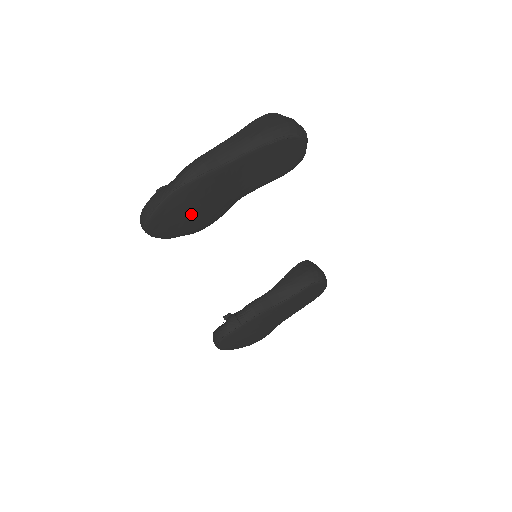
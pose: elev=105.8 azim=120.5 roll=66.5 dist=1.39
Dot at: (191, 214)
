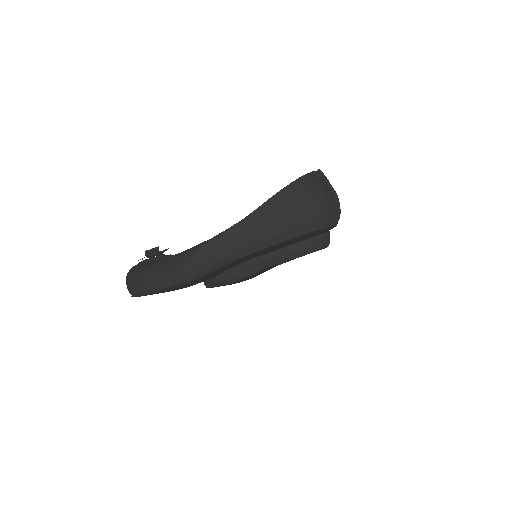
Dot at: occluded
